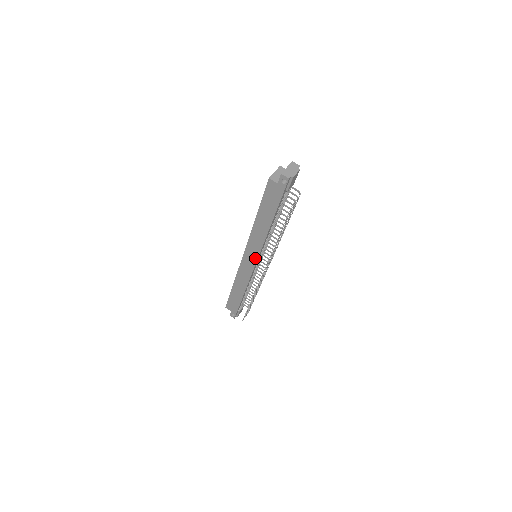
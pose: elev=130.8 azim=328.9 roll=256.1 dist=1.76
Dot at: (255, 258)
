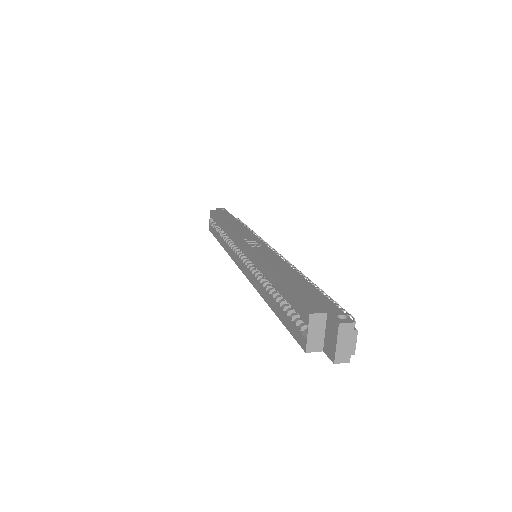
Dot at: occluded
